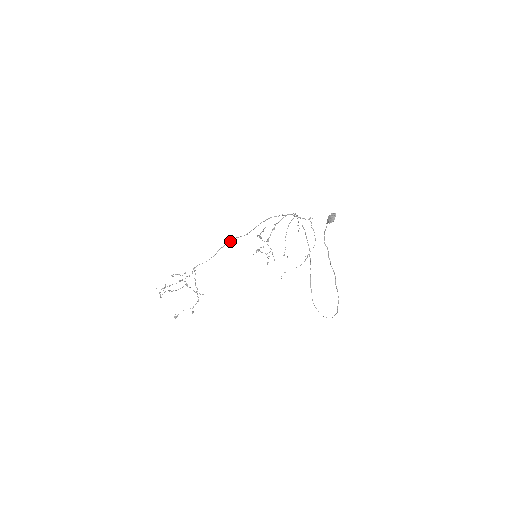
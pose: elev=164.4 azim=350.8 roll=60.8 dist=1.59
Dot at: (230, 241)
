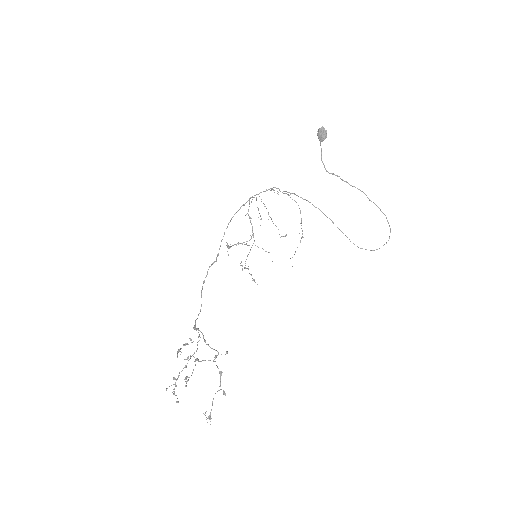
Dot at: occluded
